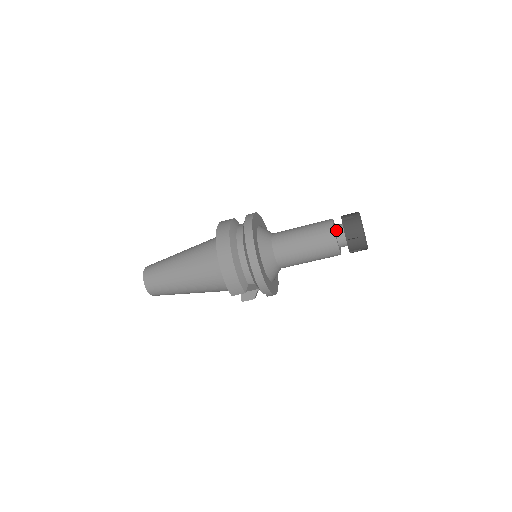
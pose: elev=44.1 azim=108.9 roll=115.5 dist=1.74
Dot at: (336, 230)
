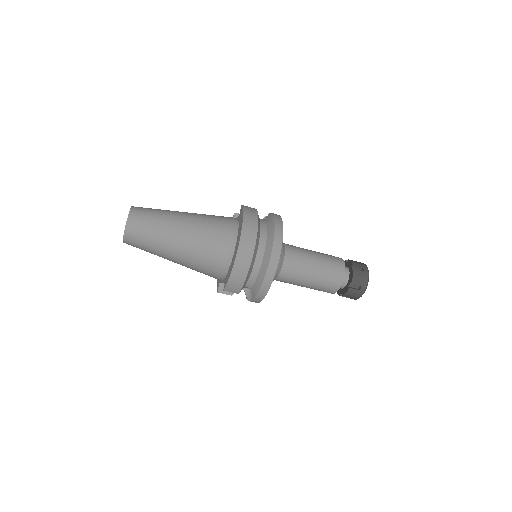
Dot at: occluded
